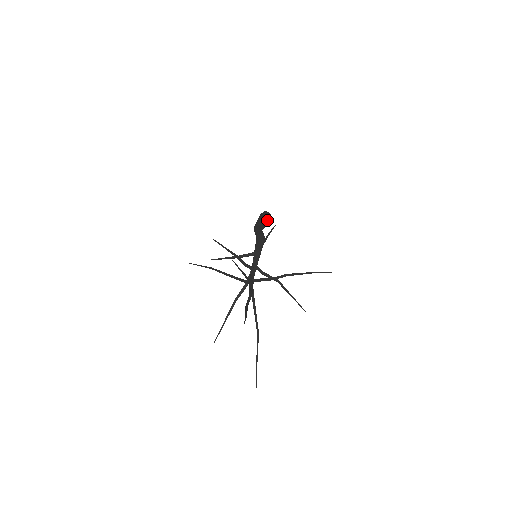
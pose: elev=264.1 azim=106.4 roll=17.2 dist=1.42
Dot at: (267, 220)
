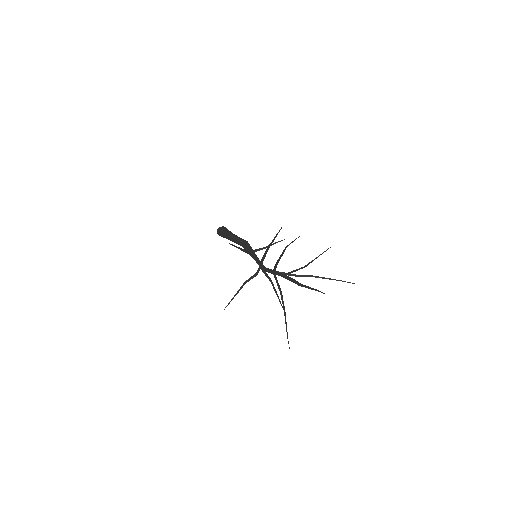
Dot at: occluded
